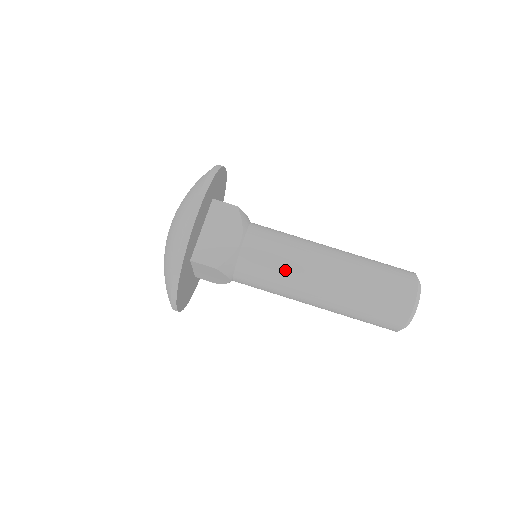
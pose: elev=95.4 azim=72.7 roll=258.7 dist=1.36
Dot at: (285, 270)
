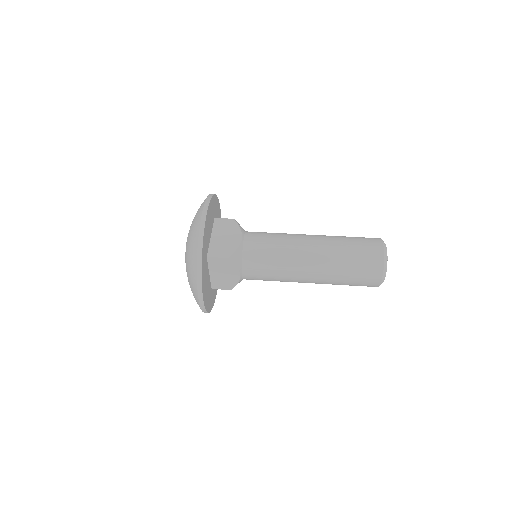
Dot at: (280, 251)
